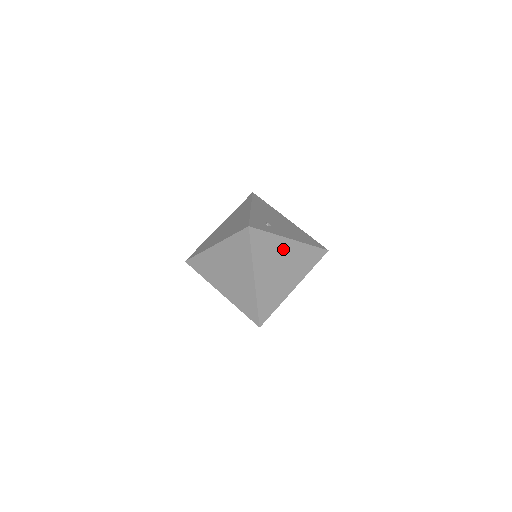
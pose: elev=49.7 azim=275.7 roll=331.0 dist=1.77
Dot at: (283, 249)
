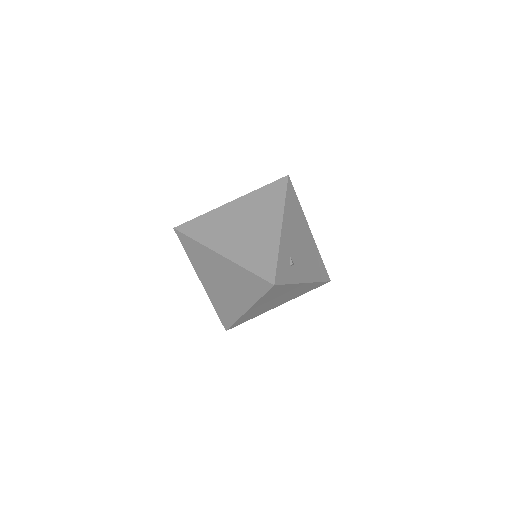
Dot at: (292, 289)
